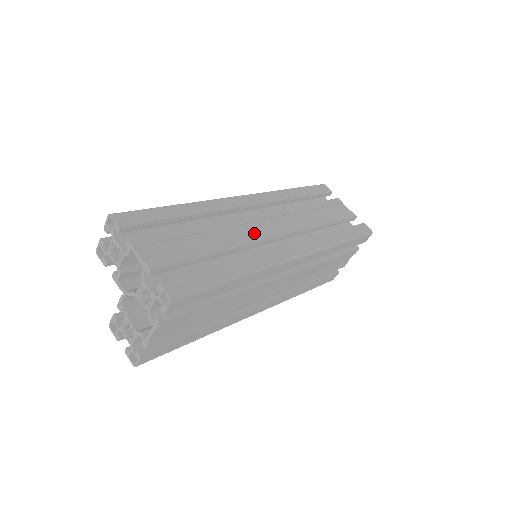
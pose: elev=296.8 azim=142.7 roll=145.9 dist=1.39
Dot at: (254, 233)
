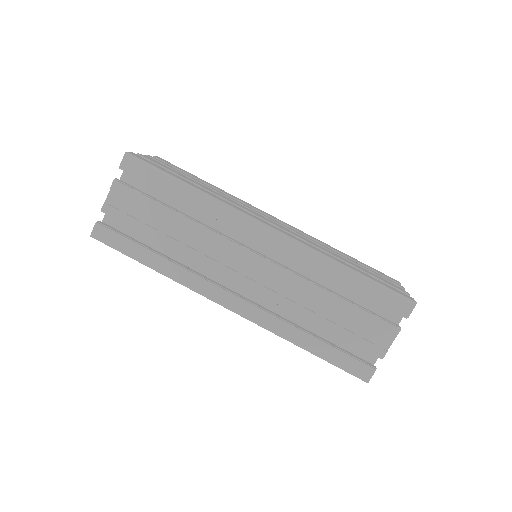
Dot at: occluded
